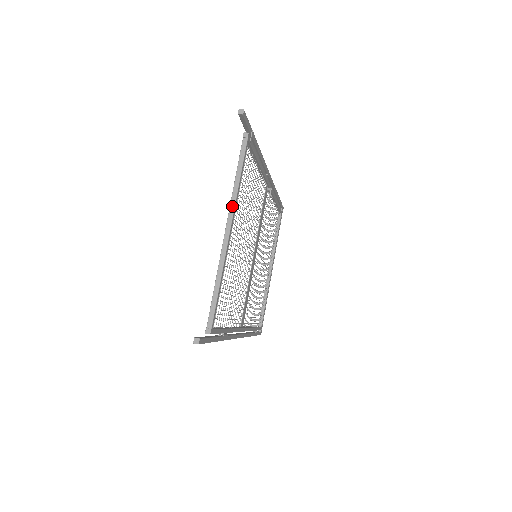
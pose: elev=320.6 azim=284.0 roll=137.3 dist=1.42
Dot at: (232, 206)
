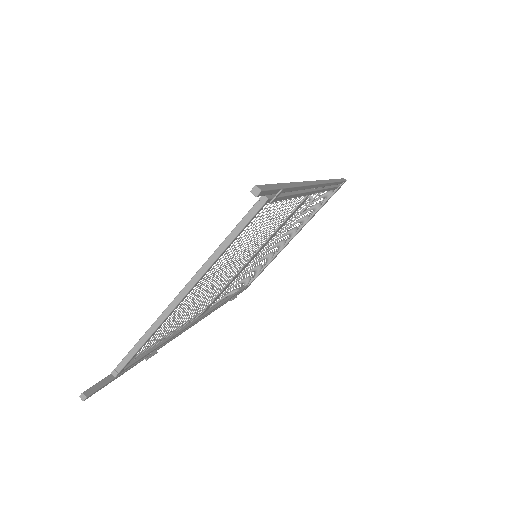
Dot at: (200, 273)
